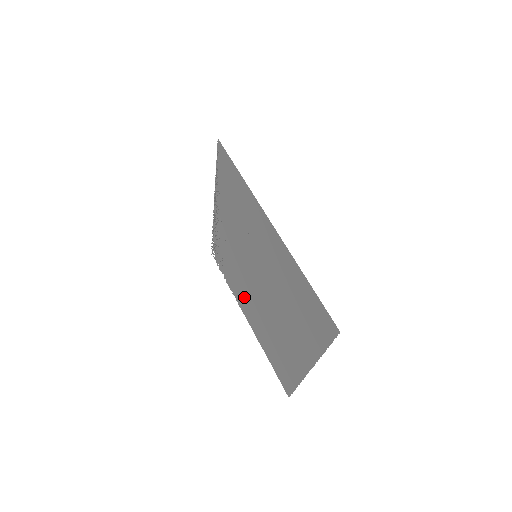
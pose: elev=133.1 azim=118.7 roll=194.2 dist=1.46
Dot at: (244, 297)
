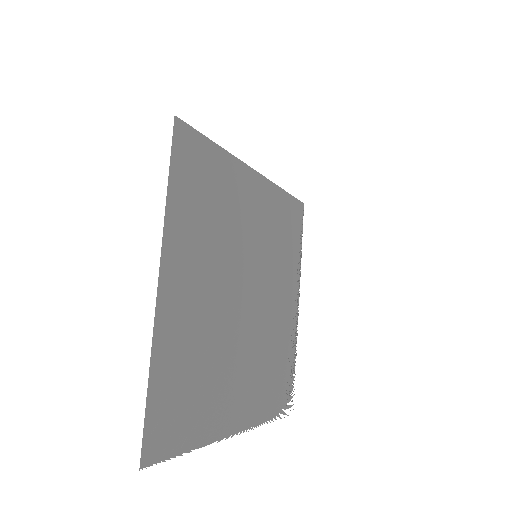
Dot at: (250, 382)
